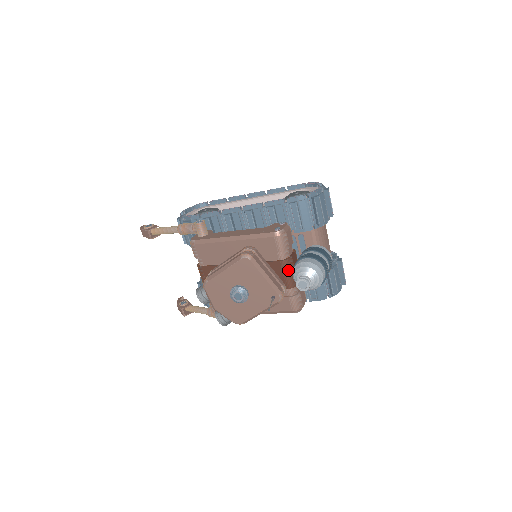
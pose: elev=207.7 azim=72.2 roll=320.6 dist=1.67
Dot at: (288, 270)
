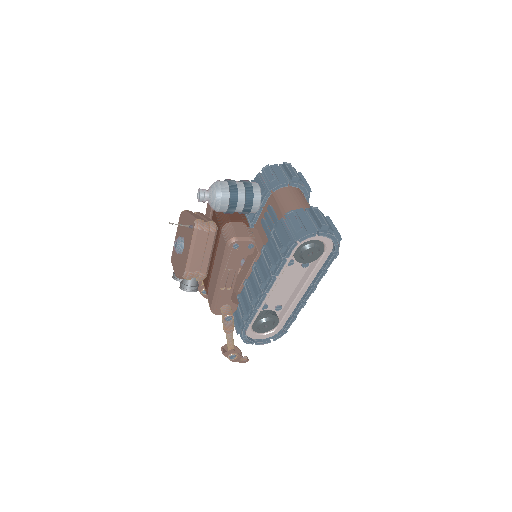
Dot at: occluded
